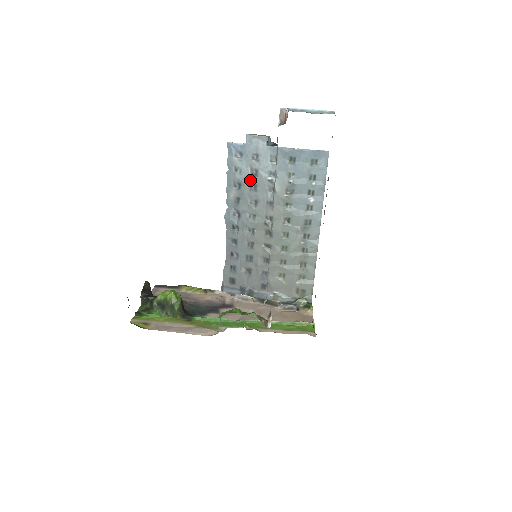
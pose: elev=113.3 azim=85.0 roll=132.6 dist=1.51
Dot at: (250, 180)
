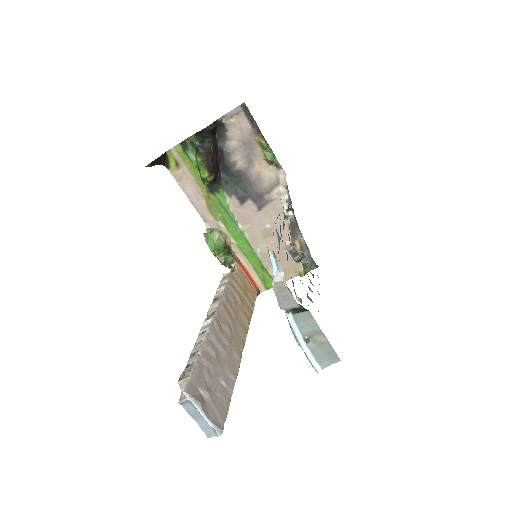
Dot at: occluded
